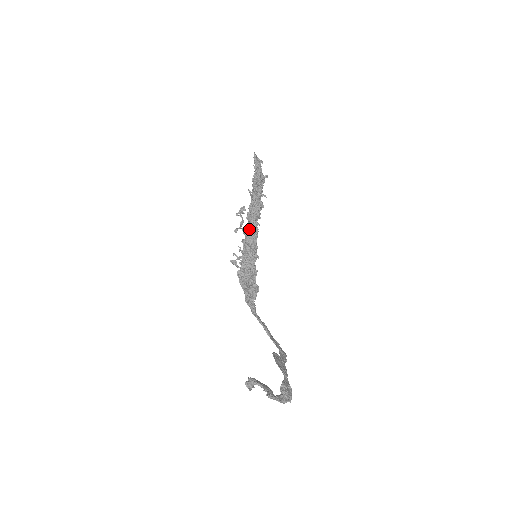
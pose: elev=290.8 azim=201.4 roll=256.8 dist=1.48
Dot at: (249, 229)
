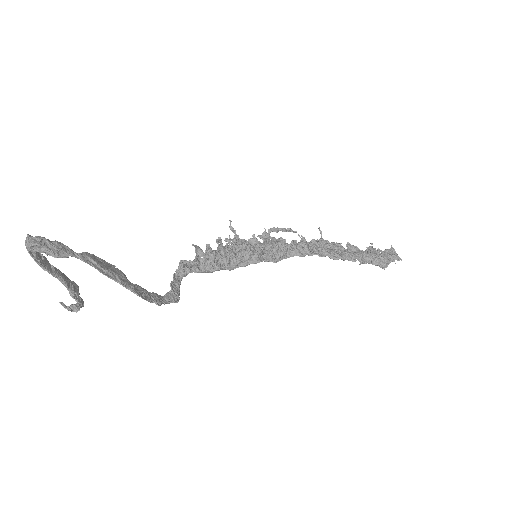
Dot at: (278, 241)
